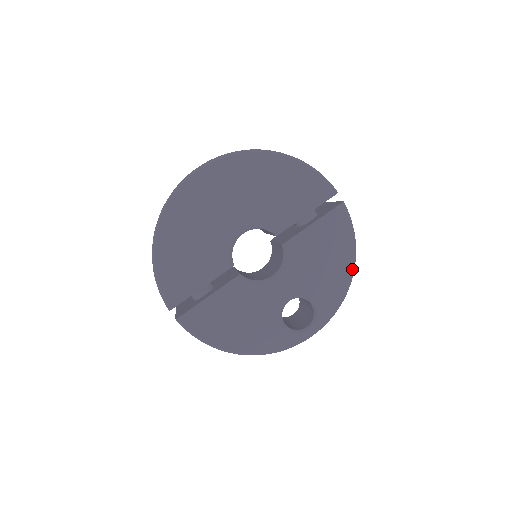
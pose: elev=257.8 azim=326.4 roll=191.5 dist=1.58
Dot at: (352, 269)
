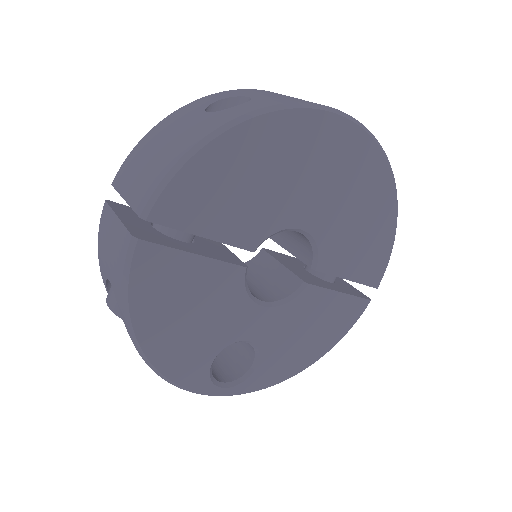
Dot at: (311, 364)
